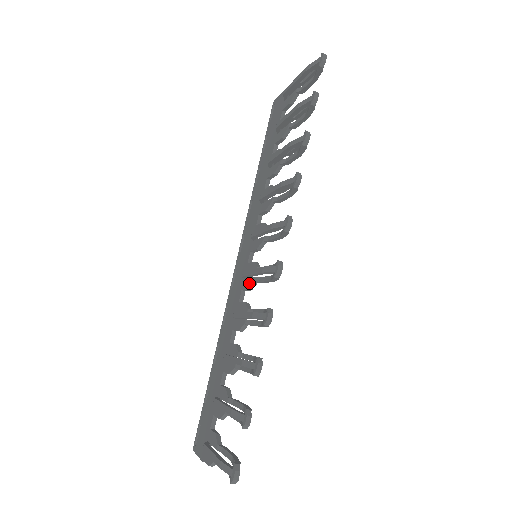
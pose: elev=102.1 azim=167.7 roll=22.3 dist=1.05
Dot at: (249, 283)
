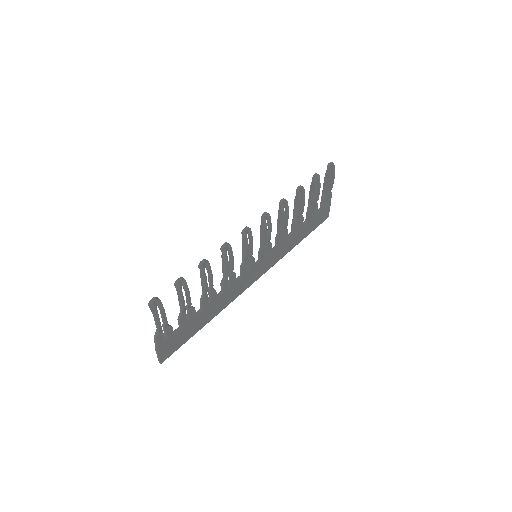
Dot at: (242, 264)
